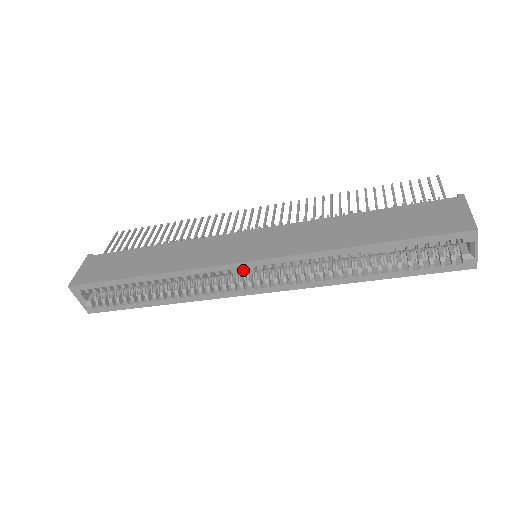
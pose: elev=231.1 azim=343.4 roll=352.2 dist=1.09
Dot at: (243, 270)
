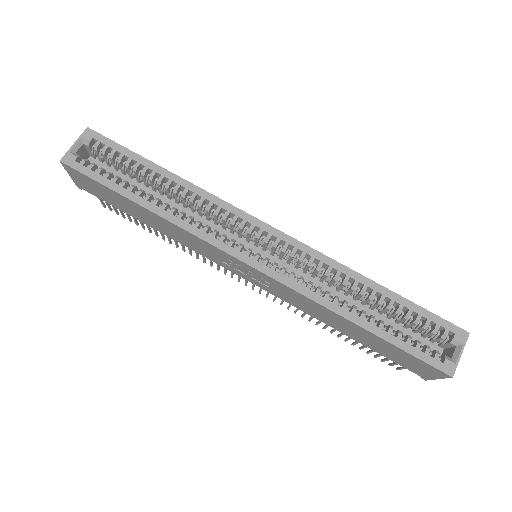
Dot at: (260, 231)
